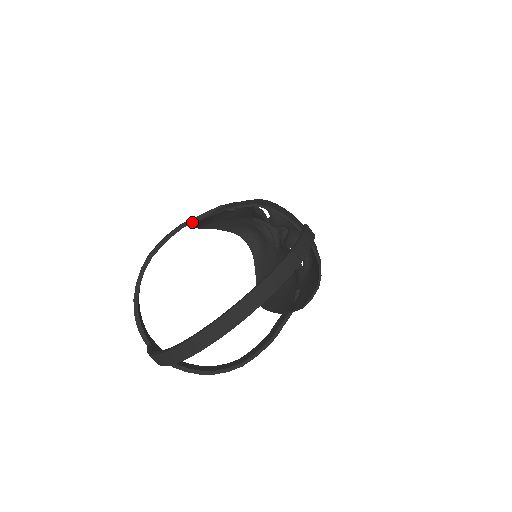
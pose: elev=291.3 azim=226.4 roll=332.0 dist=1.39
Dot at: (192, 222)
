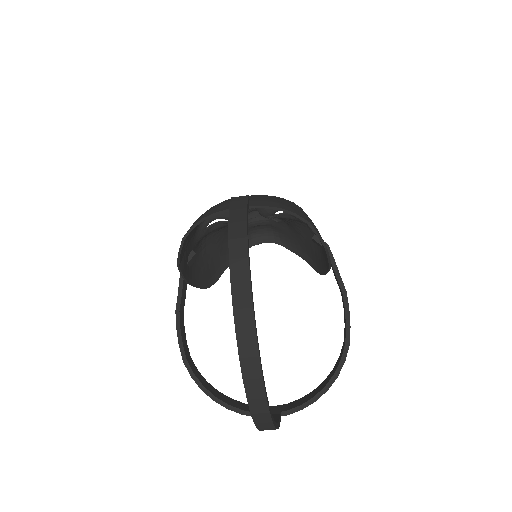
Dot at: (180, 300)
